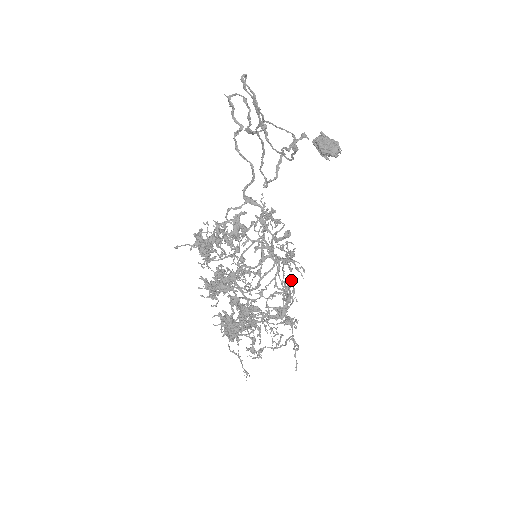
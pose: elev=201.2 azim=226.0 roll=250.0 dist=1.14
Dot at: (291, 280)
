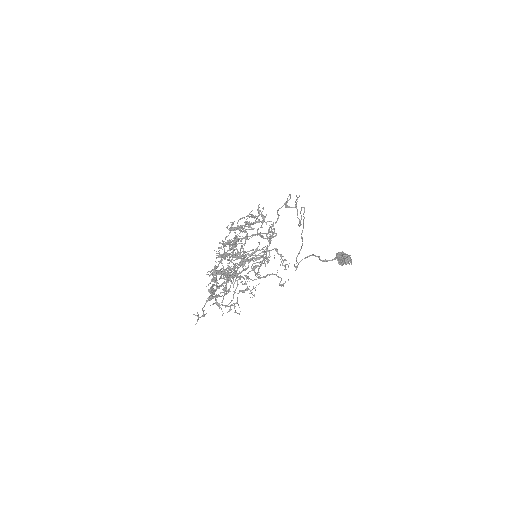
Dot at: (258, 242)
